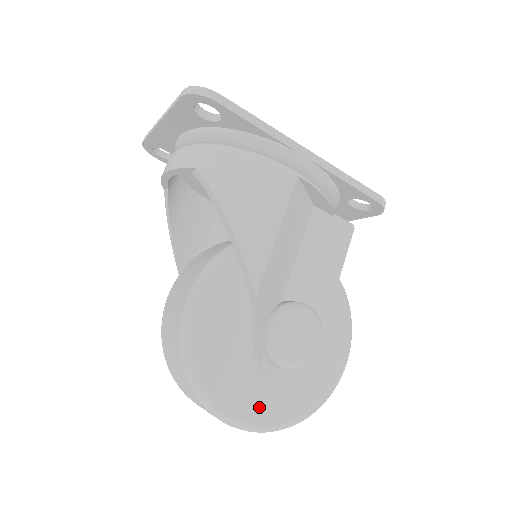
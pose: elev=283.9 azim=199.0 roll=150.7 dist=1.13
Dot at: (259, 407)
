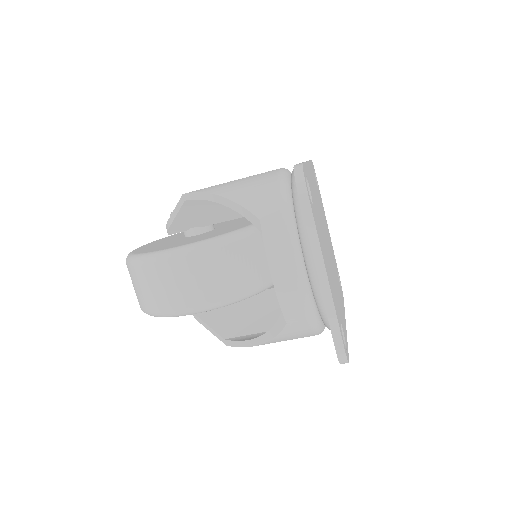
Dot at: occluded
